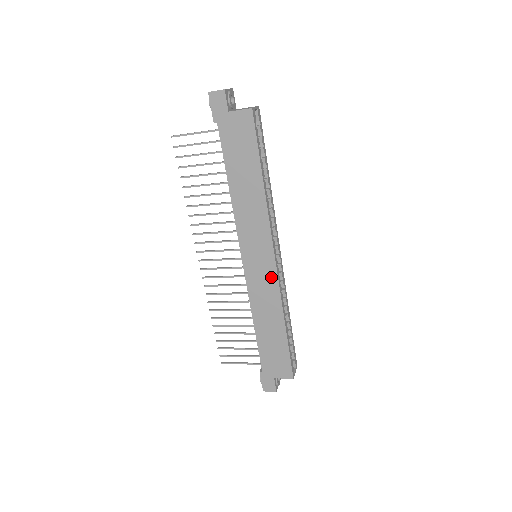
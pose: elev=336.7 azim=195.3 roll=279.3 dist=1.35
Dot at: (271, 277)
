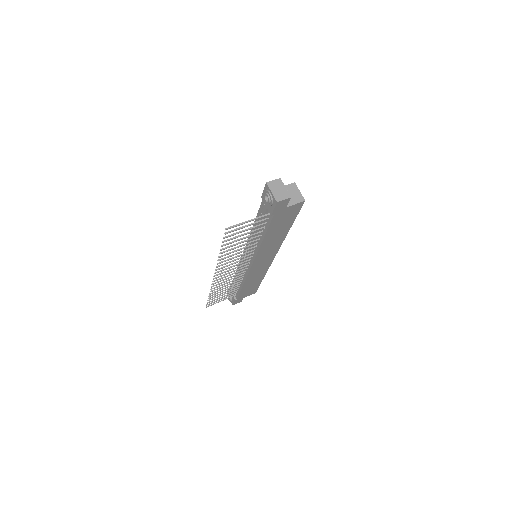
Dot at: (267, 265)
